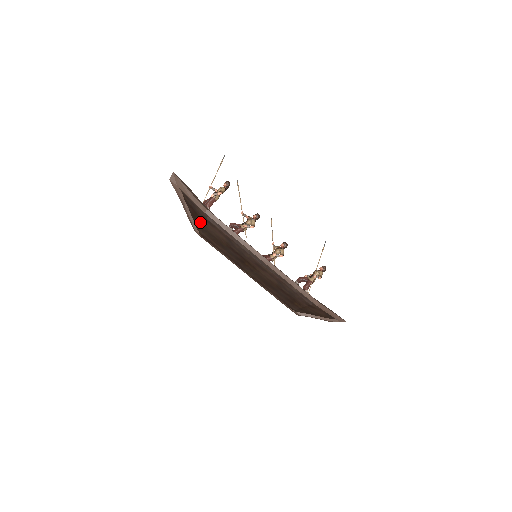
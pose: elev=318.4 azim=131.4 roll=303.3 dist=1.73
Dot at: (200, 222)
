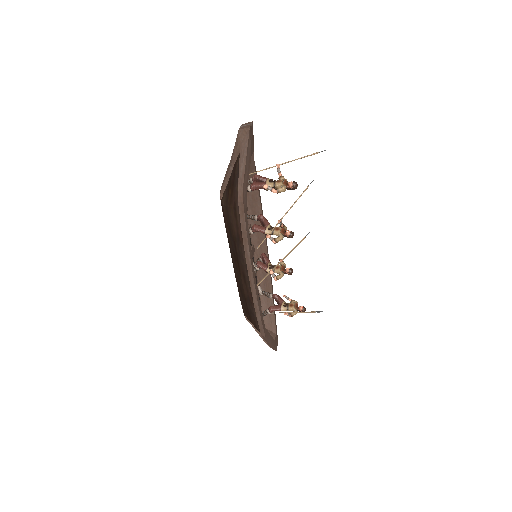
Dot at: (229, 197)
